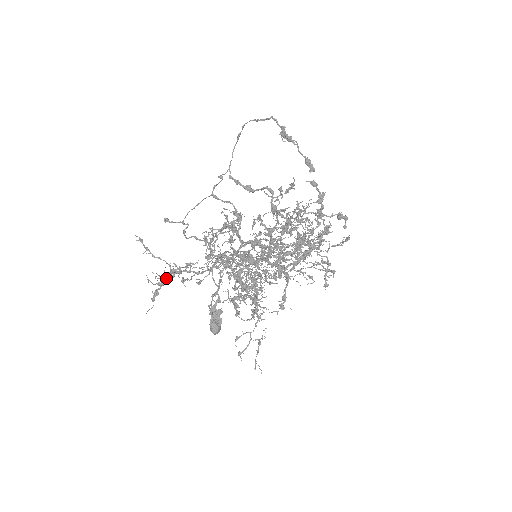
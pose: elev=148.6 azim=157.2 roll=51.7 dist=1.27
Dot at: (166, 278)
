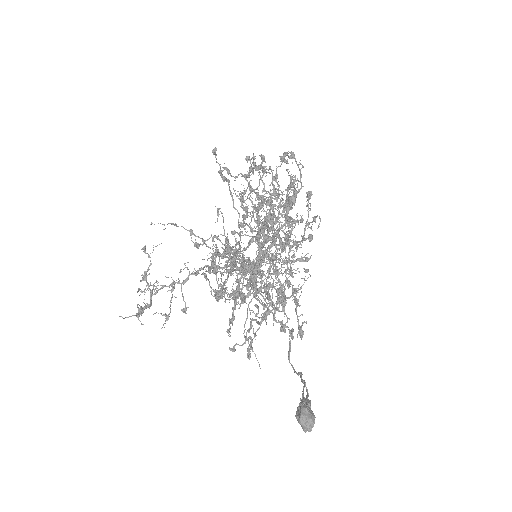
Dot at: (150, 295)
